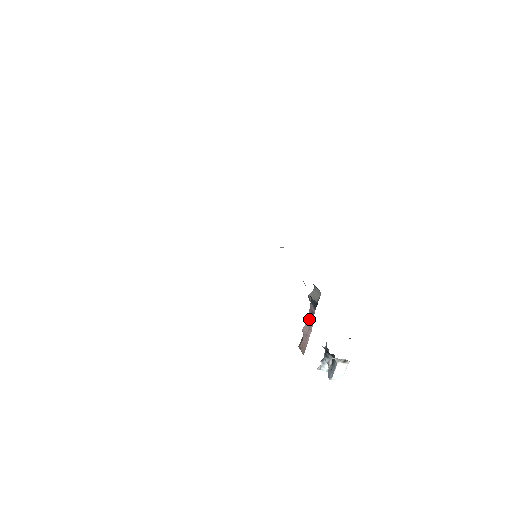
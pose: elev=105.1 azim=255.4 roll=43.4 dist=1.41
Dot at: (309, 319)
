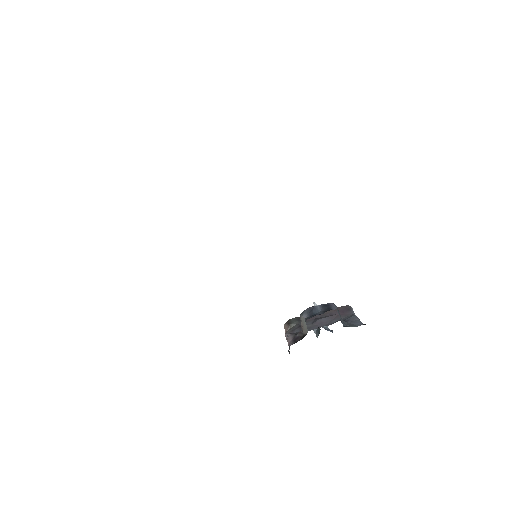
Dot at: (288, 345)
